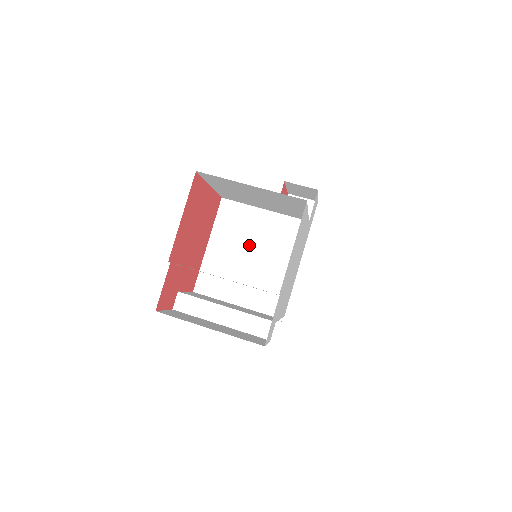
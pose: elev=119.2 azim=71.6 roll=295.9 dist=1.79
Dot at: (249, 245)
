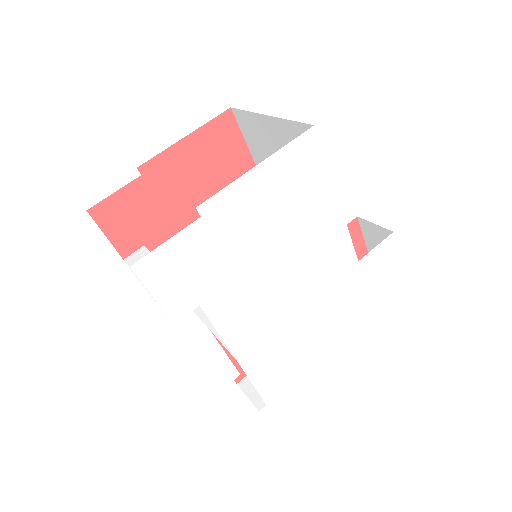
Dot at: occluded
